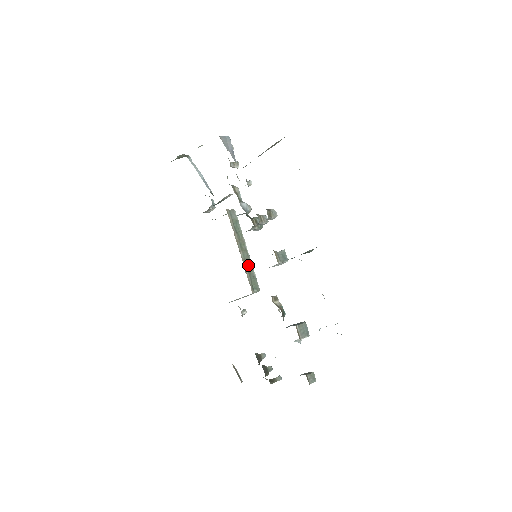
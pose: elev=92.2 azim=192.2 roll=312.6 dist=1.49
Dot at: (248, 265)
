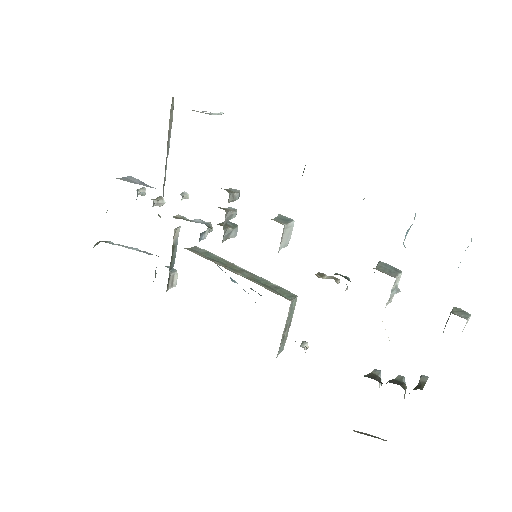
Dot at: (258, 281)
